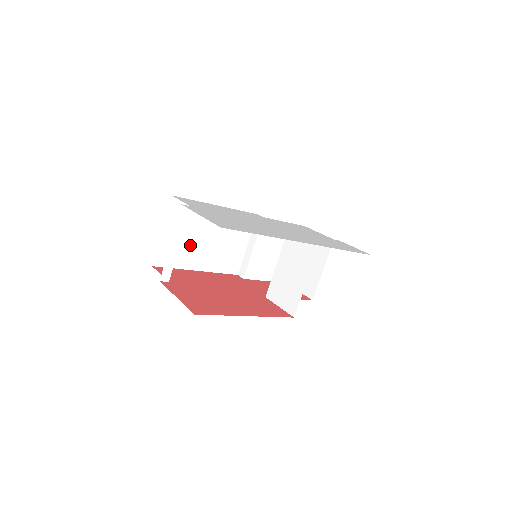
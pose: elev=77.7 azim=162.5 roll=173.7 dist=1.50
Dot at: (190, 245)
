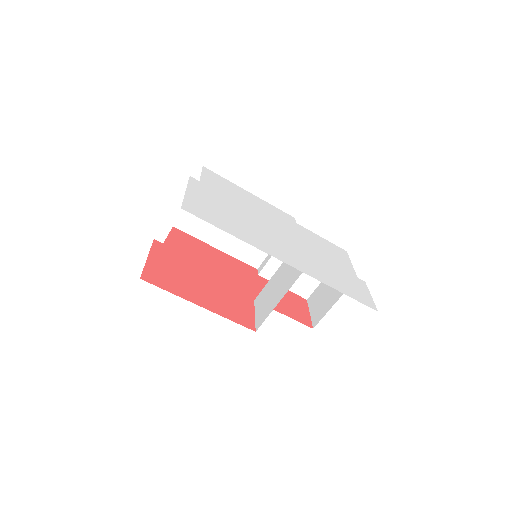
Dot at: occluded
